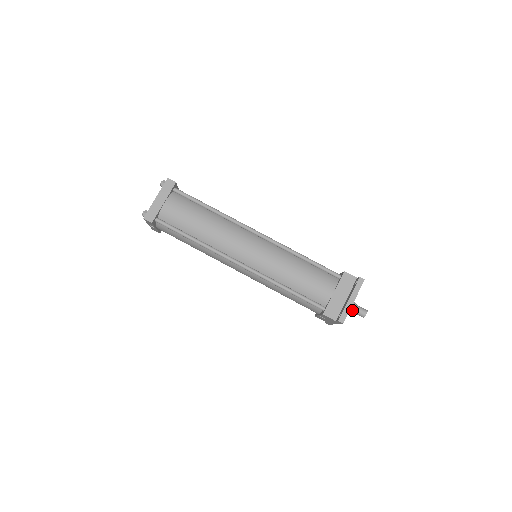
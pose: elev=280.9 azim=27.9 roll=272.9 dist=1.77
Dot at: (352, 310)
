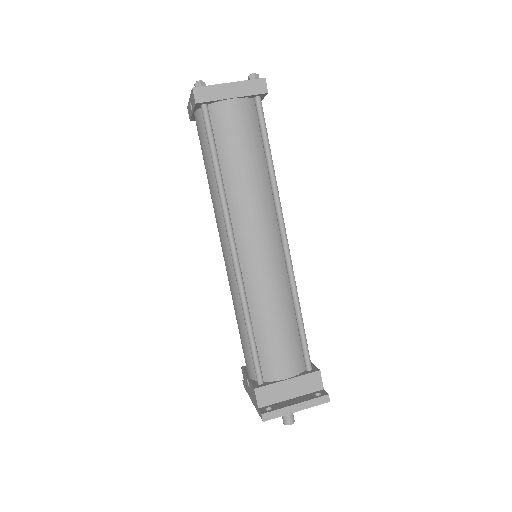
Dot at: occluded
